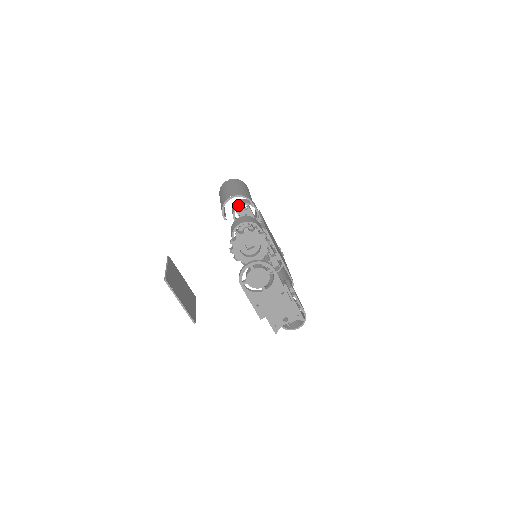
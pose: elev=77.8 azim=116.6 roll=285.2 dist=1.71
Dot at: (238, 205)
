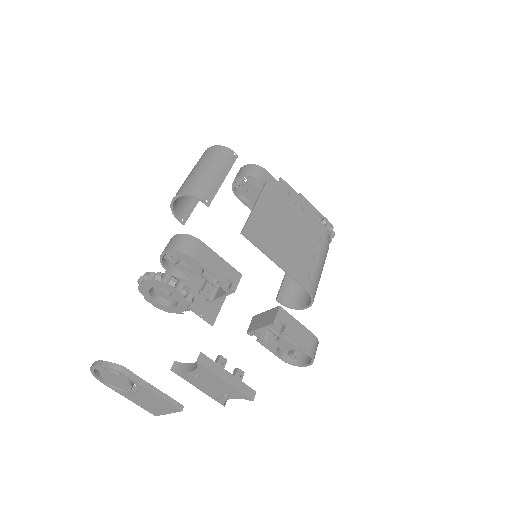
Dot at: (234, 179)
